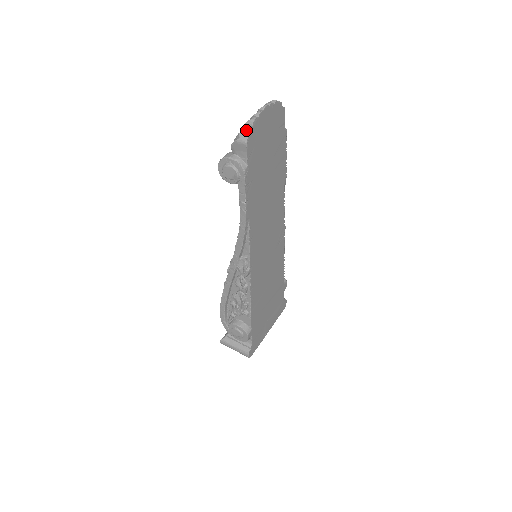
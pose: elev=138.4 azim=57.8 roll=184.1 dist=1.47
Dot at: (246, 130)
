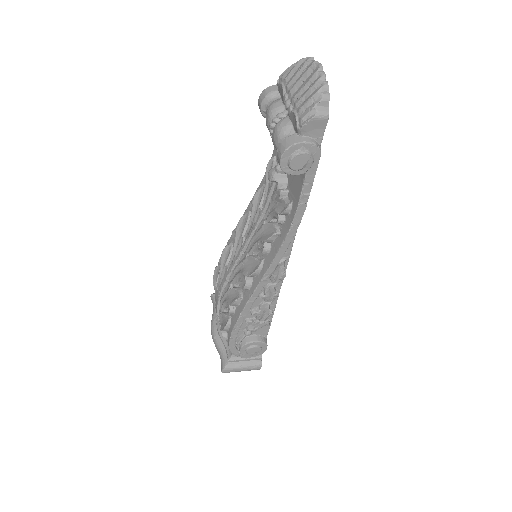
Dot at: (325, 100)
